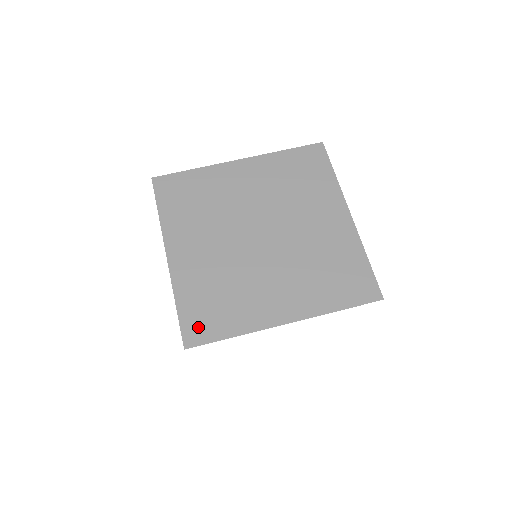
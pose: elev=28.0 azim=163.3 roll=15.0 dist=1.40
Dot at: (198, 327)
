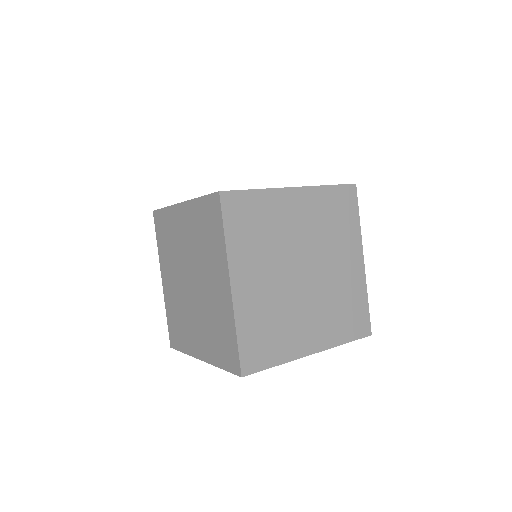
Dot at: (173, 337)
